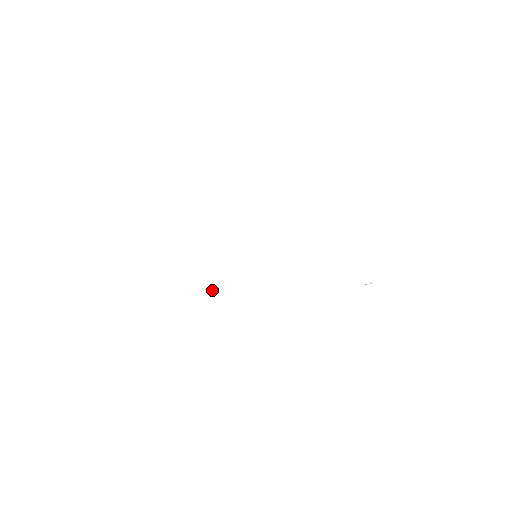
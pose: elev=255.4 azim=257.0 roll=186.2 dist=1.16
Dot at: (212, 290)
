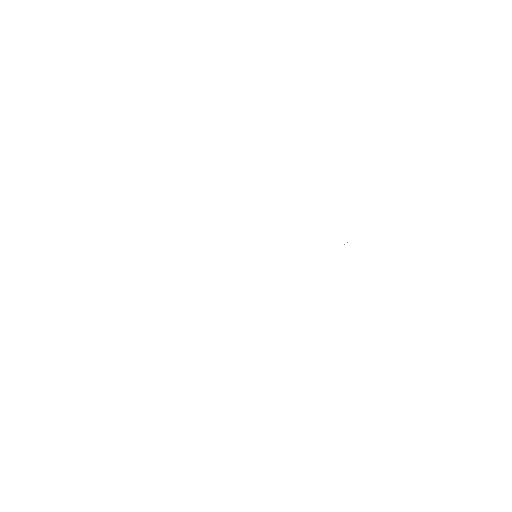
Dot at: occluded
